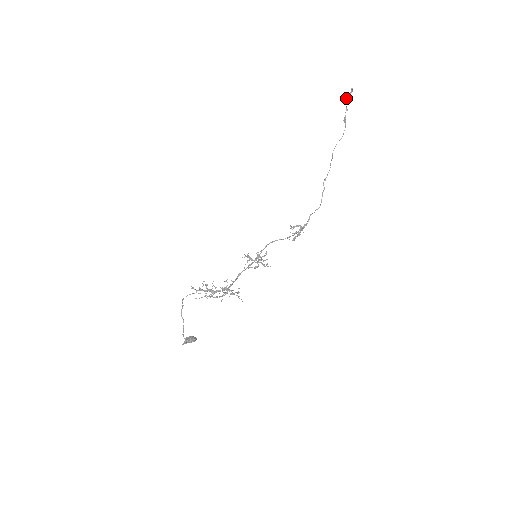
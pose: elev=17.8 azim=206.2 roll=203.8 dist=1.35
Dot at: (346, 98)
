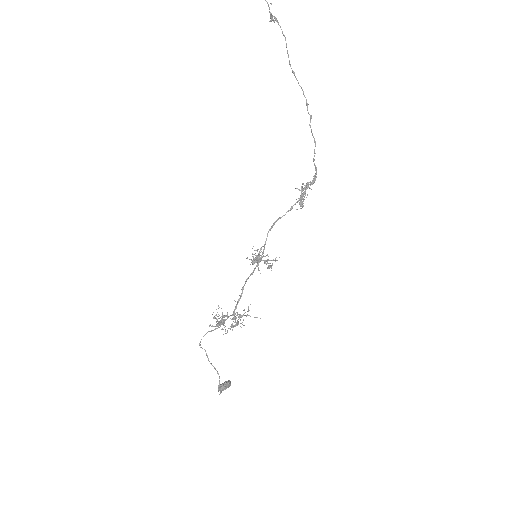
Dot at: out of frame
